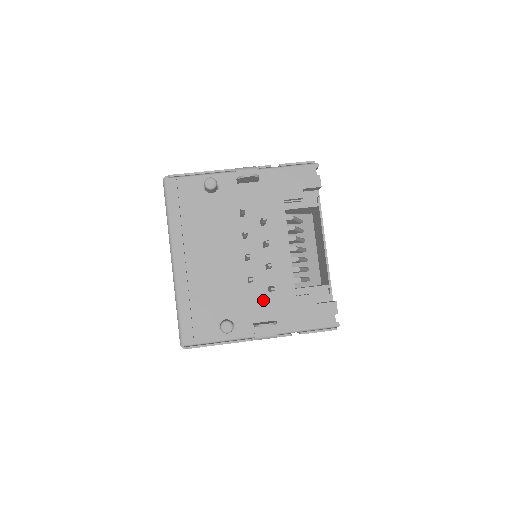
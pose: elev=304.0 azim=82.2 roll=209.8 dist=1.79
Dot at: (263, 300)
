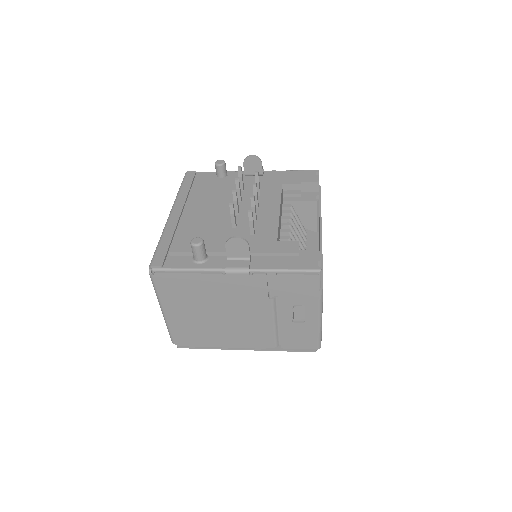
Dot at: occluded
